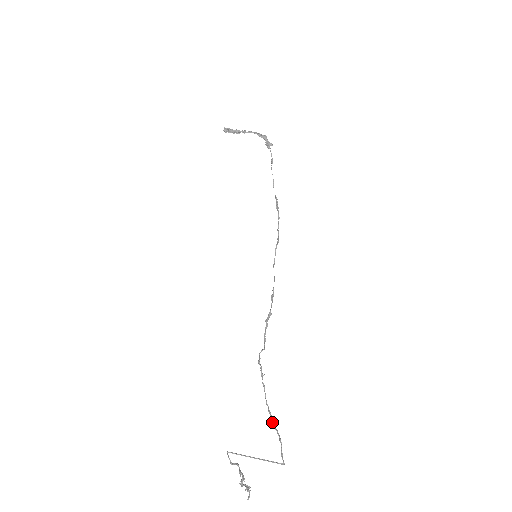
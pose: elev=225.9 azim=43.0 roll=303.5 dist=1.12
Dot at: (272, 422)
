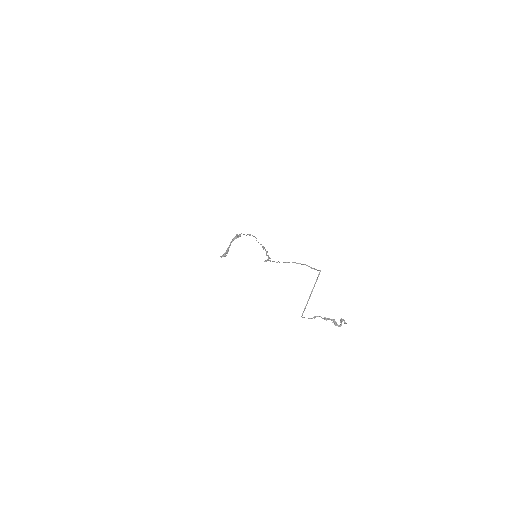
Dot at: occluded
